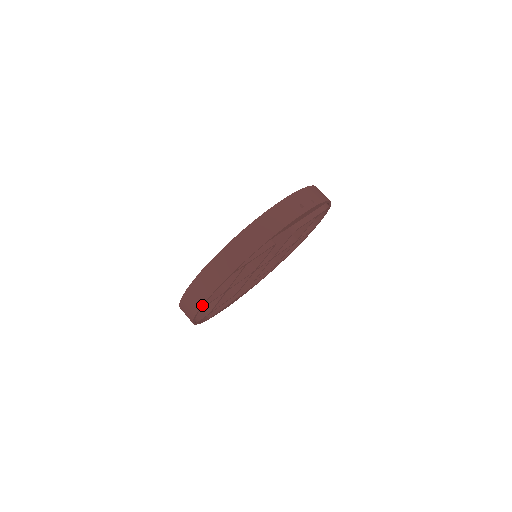
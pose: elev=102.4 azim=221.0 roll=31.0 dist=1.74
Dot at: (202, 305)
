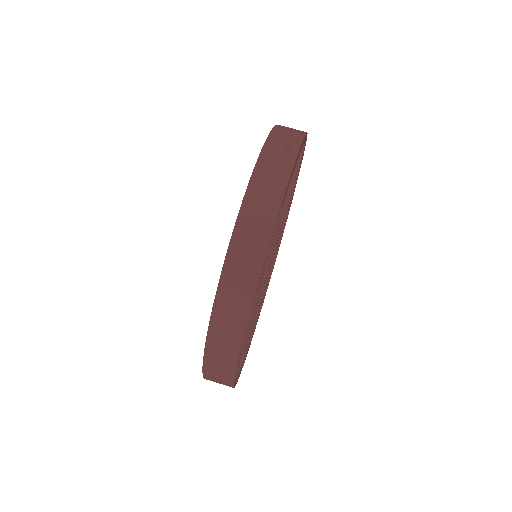
Dot at: (238, 359)
